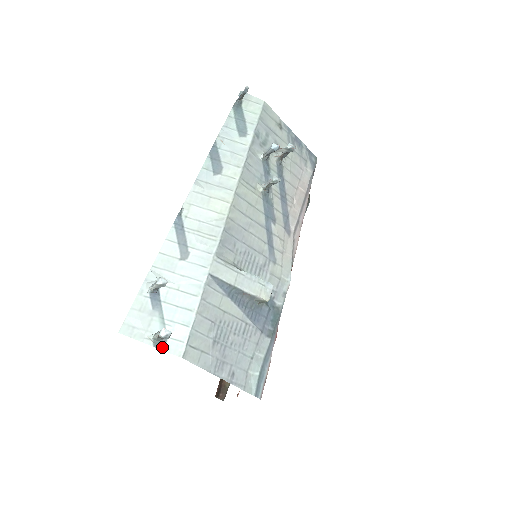
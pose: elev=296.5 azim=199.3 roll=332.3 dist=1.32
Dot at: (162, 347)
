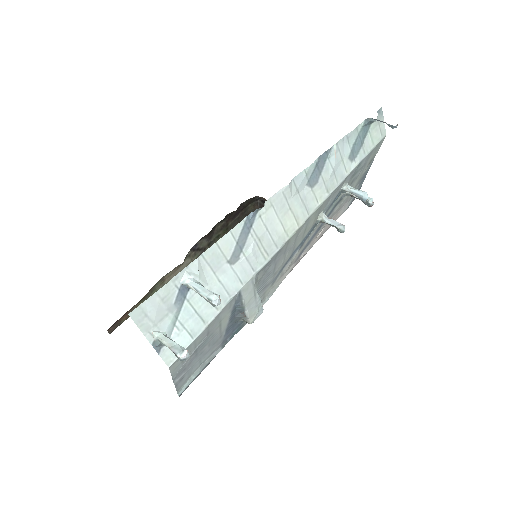
Dot at: (159, 349)
